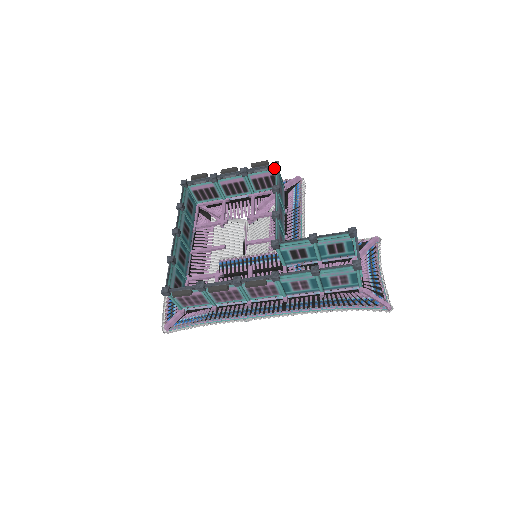
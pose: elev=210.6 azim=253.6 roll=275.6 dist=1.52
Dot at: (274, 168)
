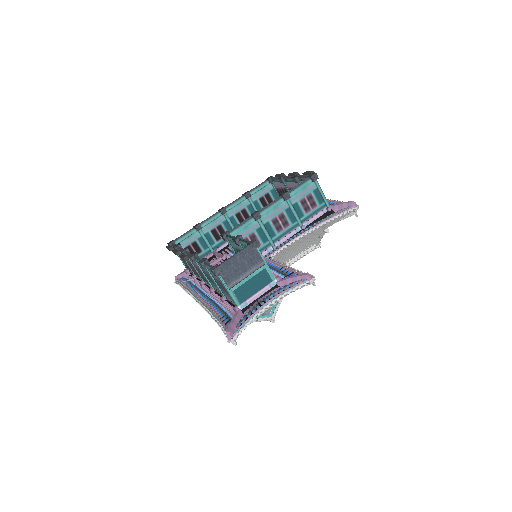
Dot at: (310, 179)
